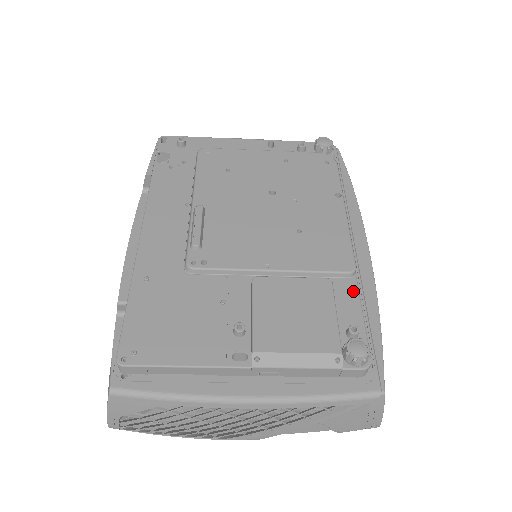
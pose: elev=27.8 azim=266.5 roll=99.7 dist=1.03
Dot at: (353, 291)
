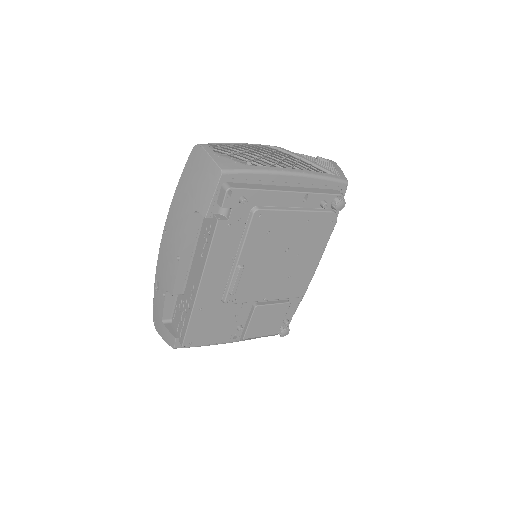
Dot at: (297, 303)
